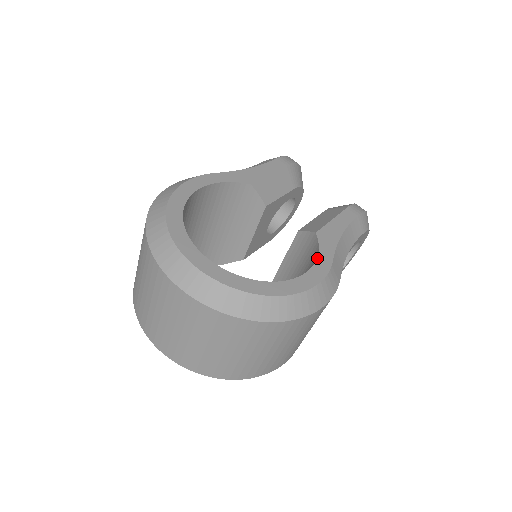
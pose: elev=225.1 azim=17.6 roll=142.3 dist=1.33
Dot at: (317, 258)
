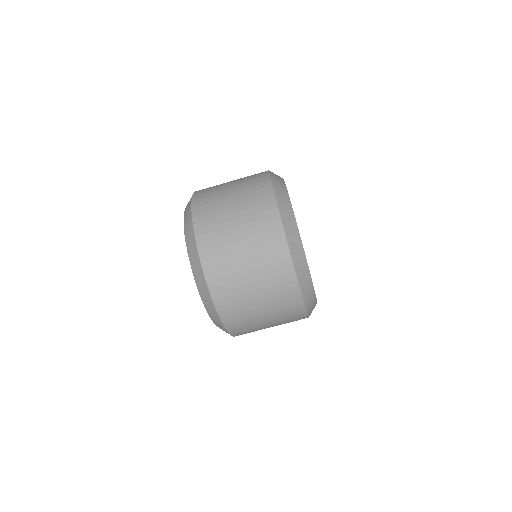
Dot at: occluded
